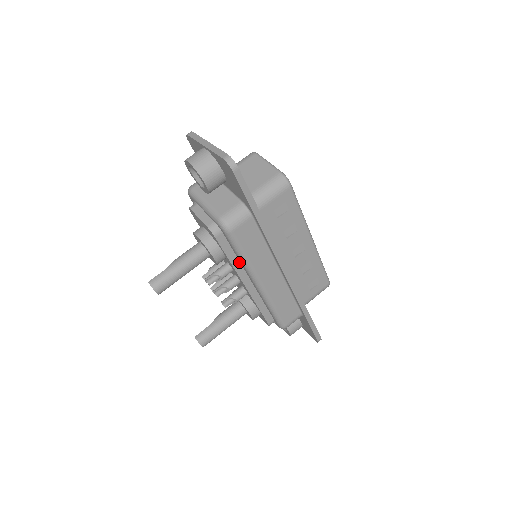
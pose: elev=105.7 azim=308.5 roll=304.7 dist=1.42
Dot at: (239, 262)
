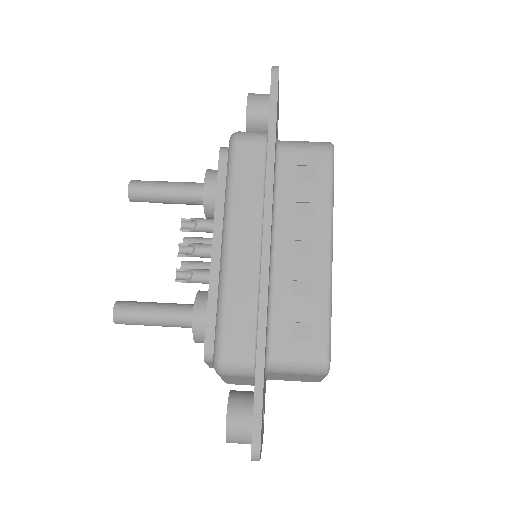
Dot at: occluded
